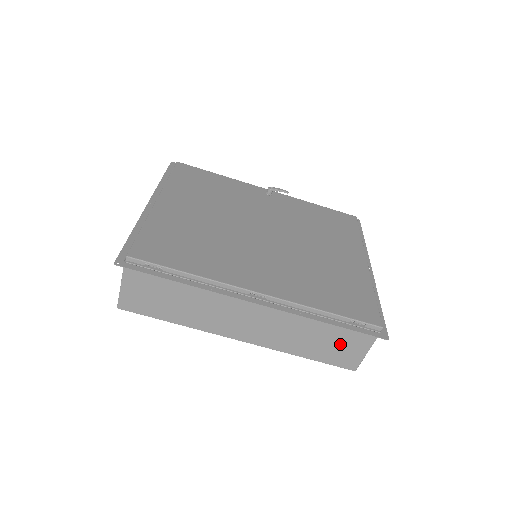
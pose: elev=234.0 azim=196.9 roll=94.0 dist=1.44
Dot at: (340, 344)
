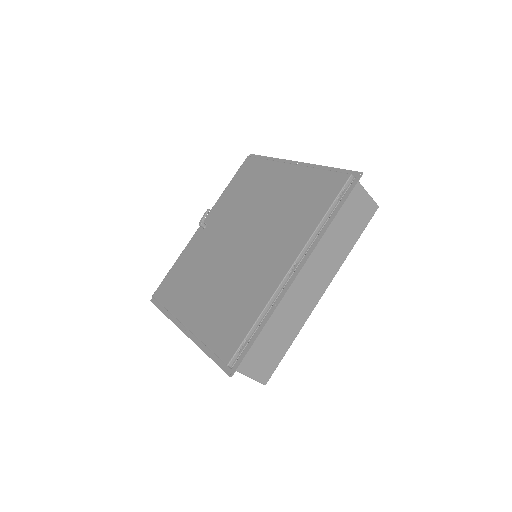
Dot at: (353, 213)
